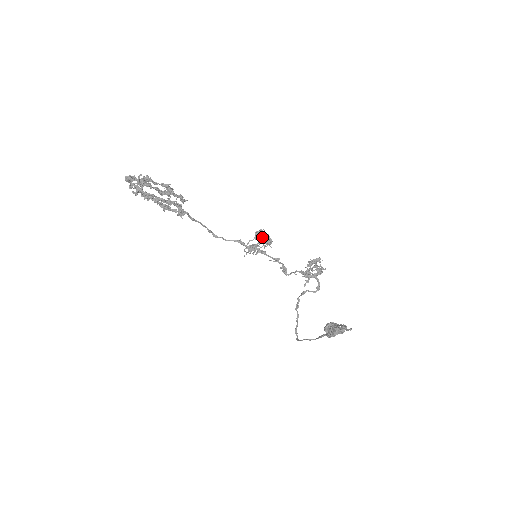
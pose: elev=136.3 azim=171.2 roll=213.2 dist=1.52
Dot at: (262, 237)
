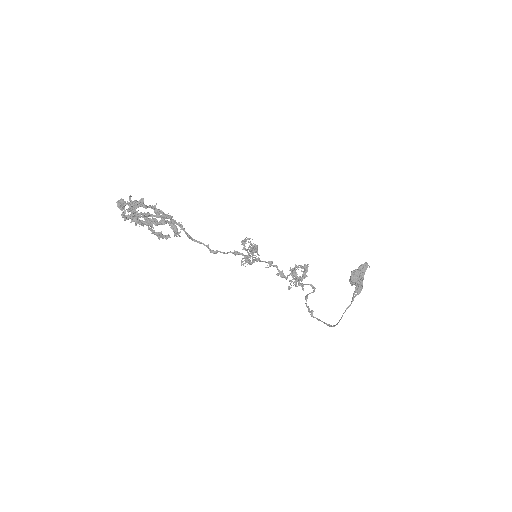
Dot at: occluded
